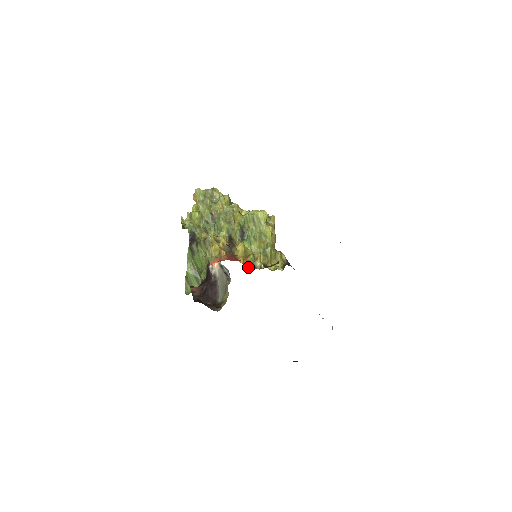
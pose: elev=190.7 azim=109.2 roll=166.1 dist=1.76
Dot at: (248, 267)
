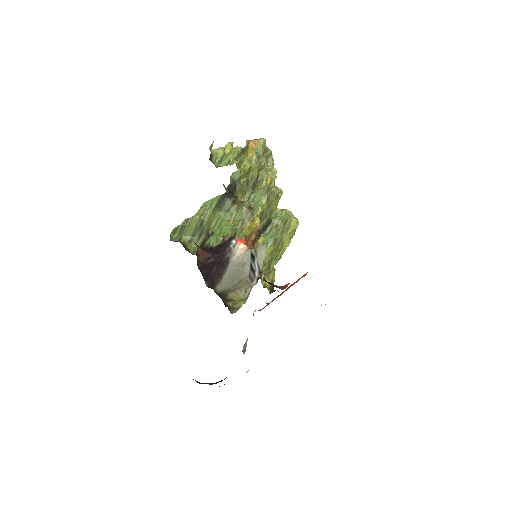
Dot at: occluded
